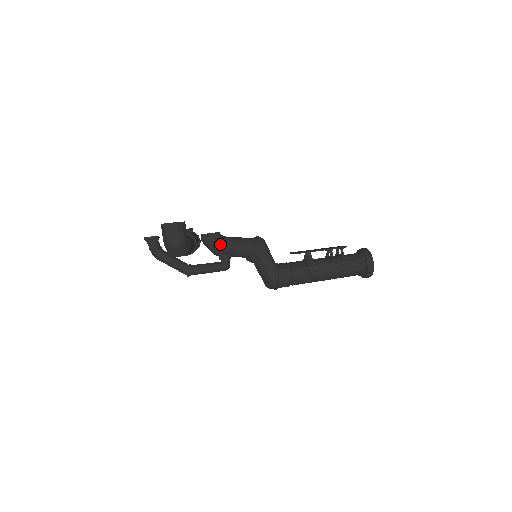
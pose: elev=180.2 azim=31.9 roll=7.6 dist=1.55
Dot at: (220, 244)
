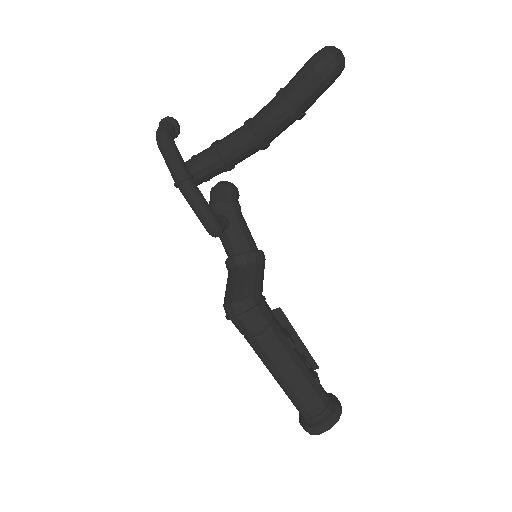
Dot at: (238, 202)
